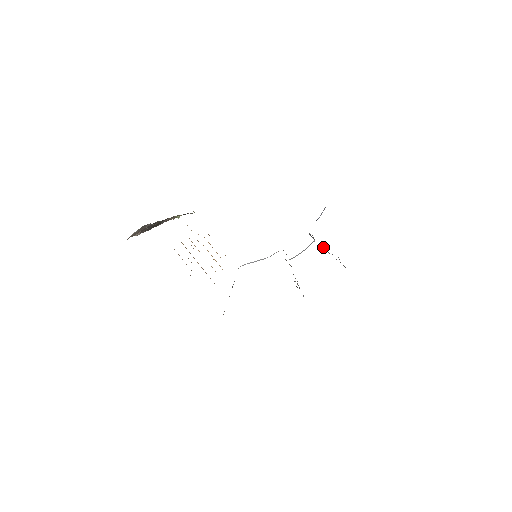
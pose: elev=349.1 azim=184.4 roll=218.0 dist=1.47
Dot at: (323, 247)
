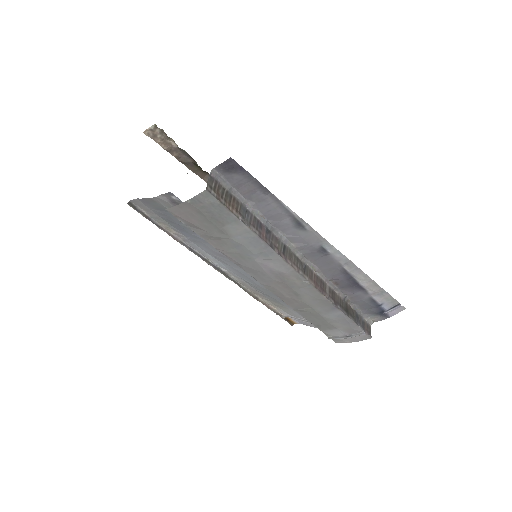
Dot at: (308, 275)
